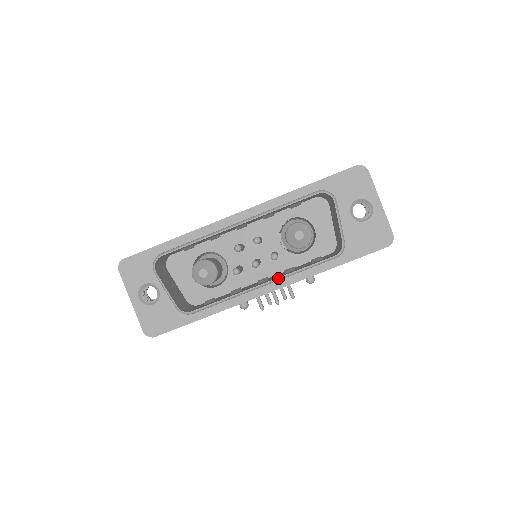
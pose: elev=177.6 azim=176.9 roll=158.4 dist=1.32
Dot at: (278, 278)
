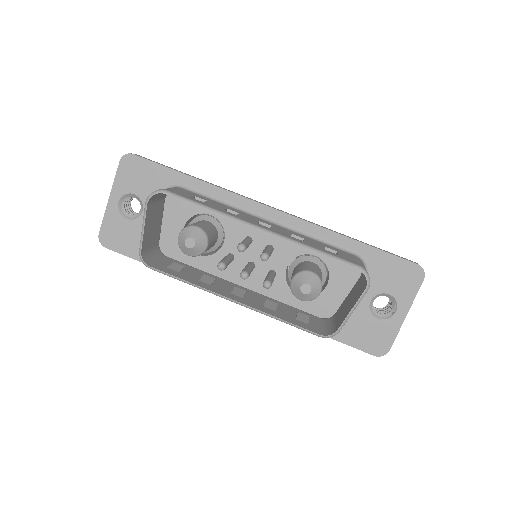
Dot at: (253, 308)
